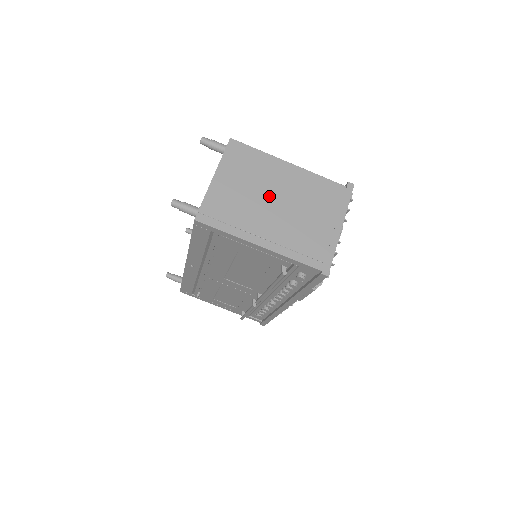
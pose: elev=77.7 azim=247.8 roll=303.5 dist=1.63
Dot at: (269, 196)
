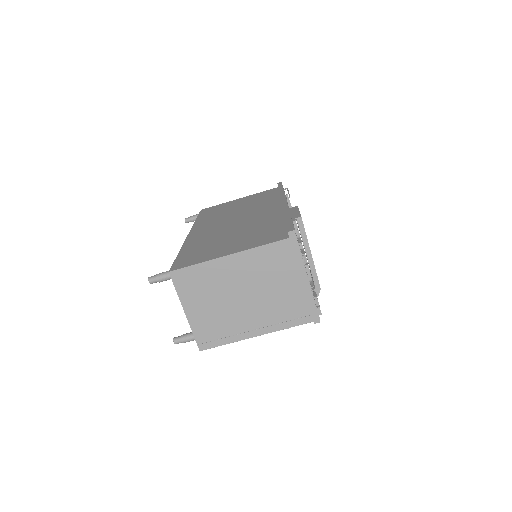
Dot at: (235, 296)
